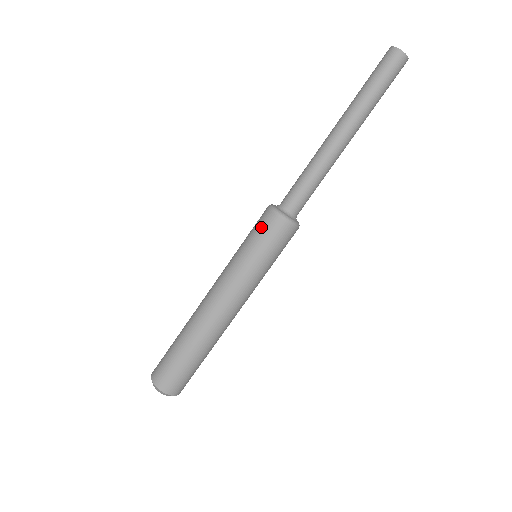
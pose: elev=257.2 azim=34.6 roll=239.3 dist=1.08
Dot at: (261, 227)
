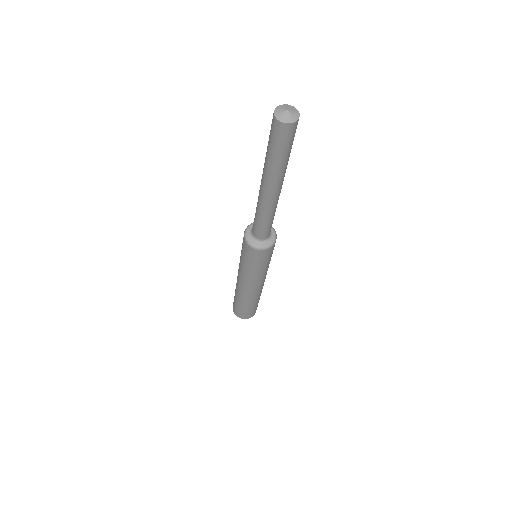
Dot at: (254, 258)
